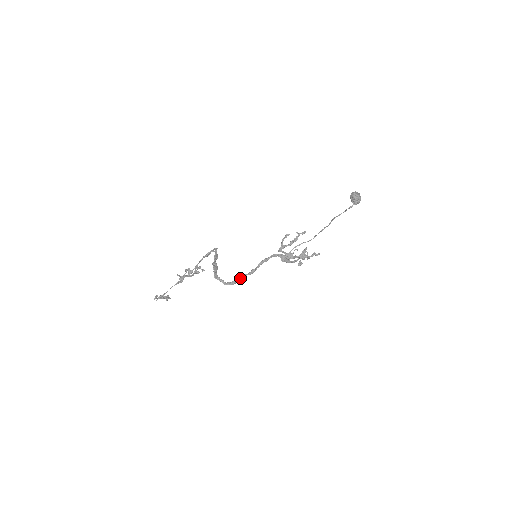
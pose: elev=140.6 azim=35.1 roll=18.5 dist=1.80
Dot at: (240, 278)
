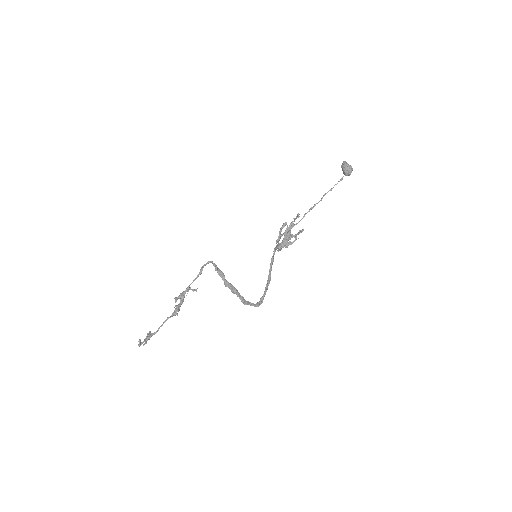
Dot at: (265, 292)
